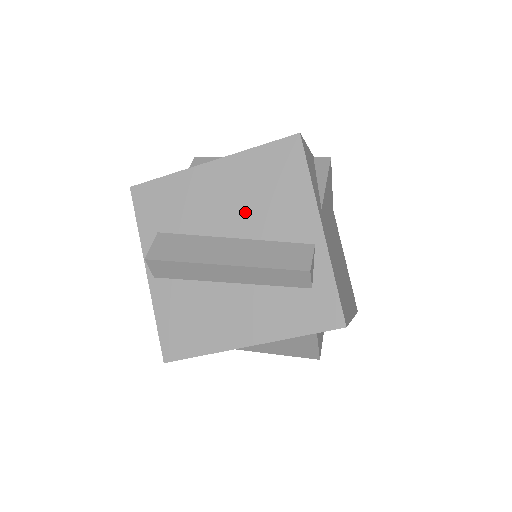
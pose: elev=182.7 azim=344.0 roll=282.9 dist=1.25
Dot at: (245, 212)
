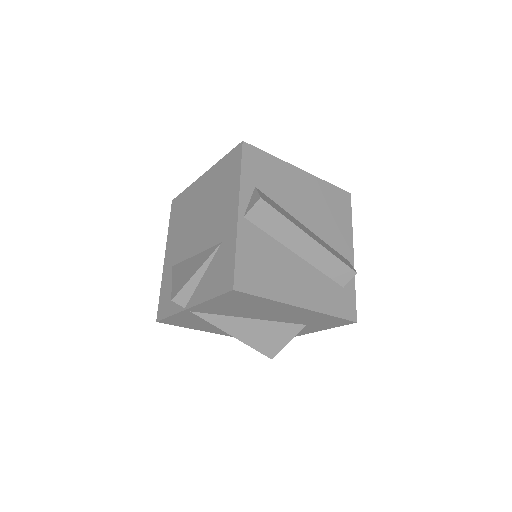
Dot at: (315, 215)
